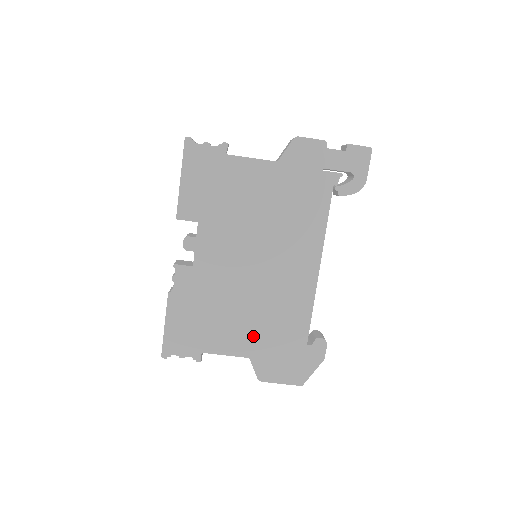
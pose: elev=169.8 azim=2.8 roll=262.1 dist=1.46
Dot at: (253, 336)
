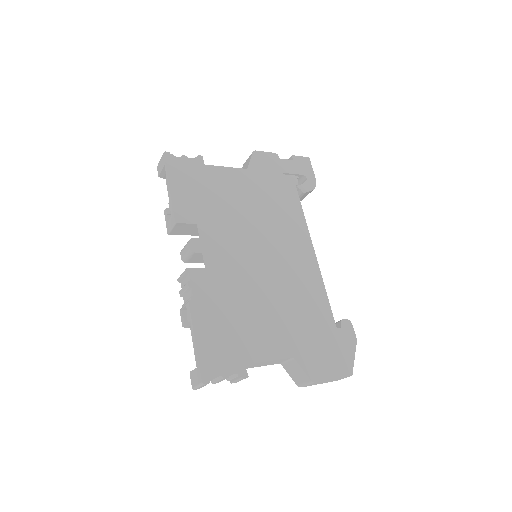
Dot at: (288, 331)
